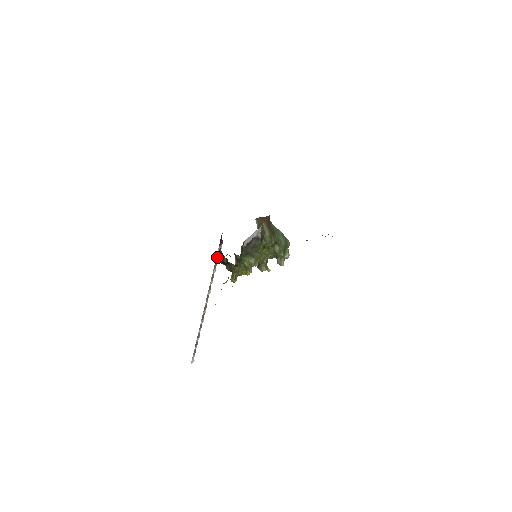
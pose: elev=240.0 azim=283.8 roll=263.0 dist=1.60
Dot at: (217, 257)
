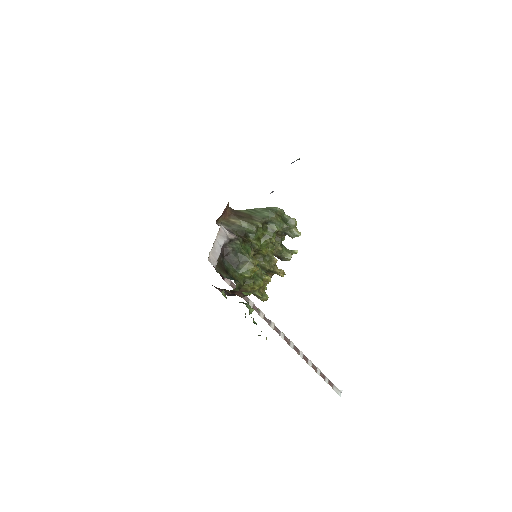
Dot at: occluded
